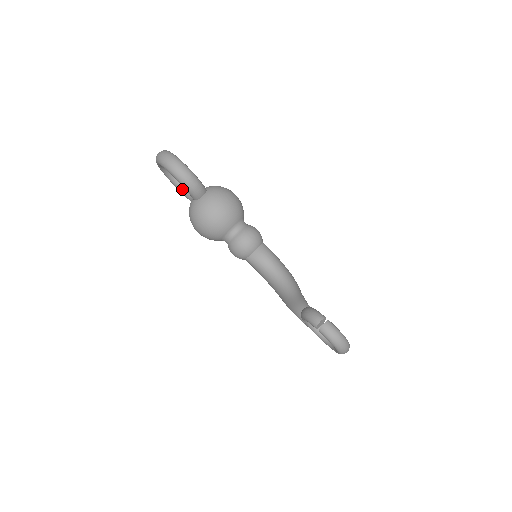
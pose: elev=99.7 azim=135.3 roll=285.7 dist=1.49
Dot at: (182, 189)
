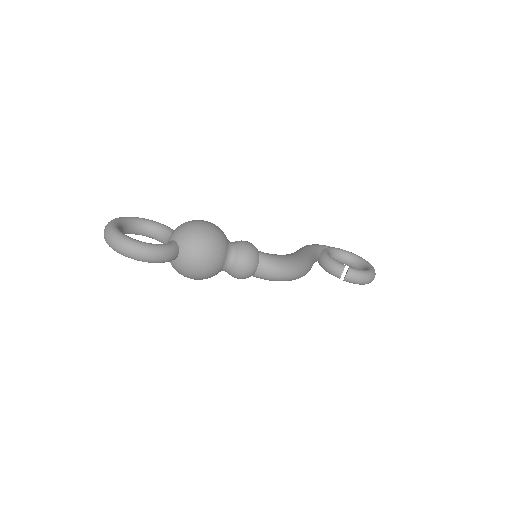
Dot at: (147, 236)
